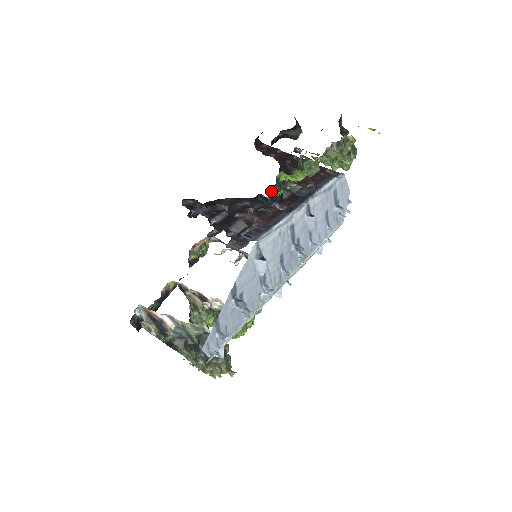
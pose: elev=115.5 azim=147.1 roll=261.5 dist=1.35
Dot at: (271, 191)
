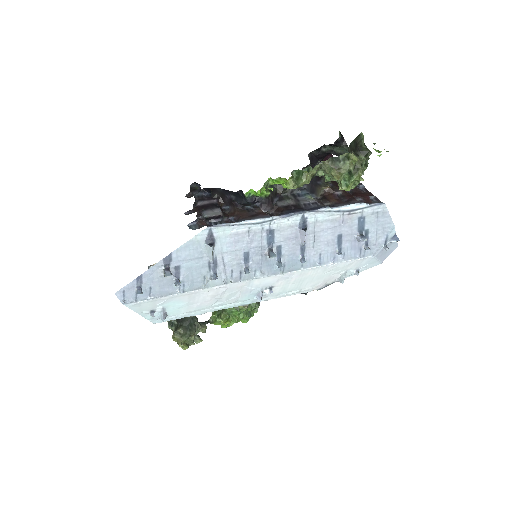
Dot at: (251, 189)
